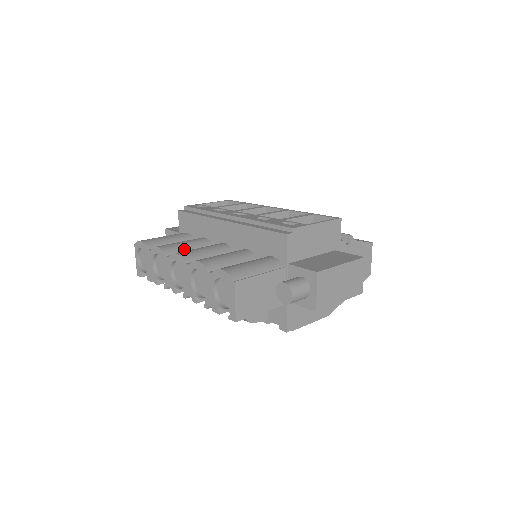
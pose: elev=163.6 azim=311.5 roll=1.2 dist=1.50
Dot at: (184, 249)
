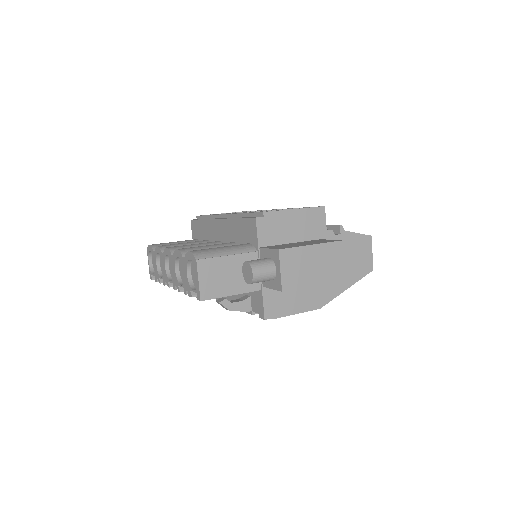
Dot at: occluded
